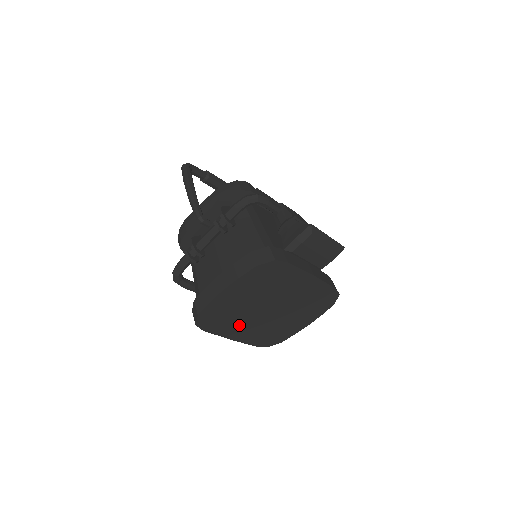
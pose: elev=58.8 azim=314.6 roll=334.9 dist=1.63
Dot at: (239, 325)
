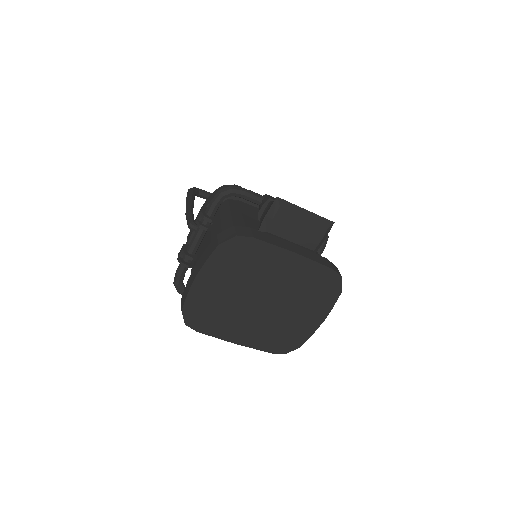
Dot at: (235, 324)
